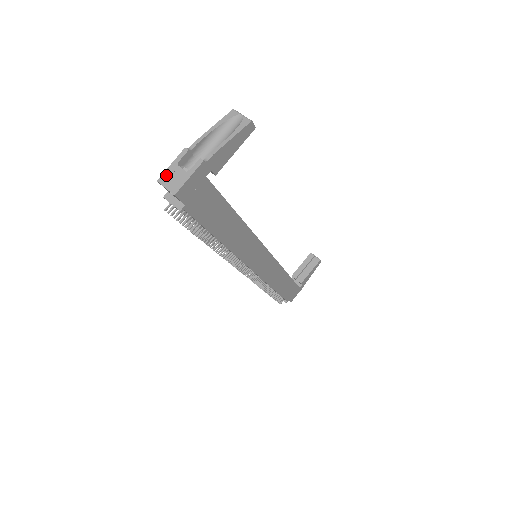
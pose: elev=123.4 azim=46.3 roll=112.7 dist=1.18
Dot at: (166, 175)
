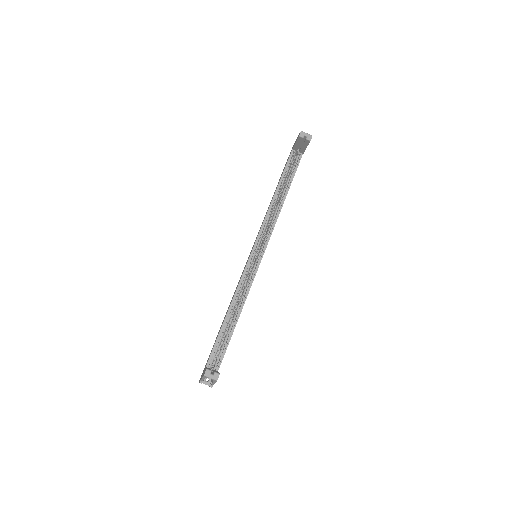
Dot at: occluded
